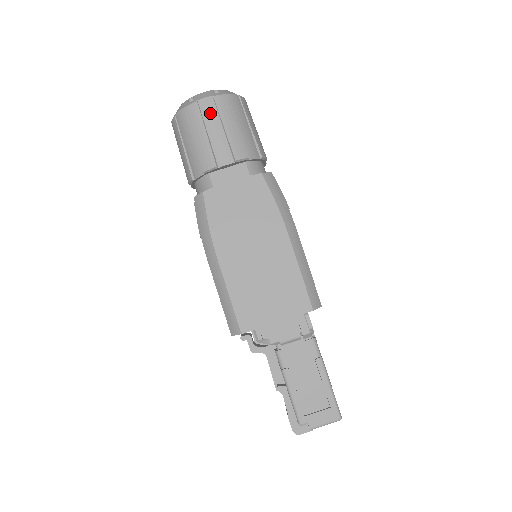
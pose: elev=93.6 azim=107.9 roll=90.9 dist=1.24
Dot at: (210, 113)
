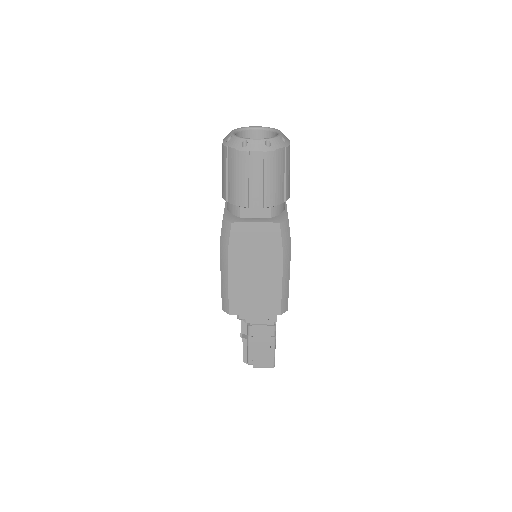
Dot at: (256, 165)
